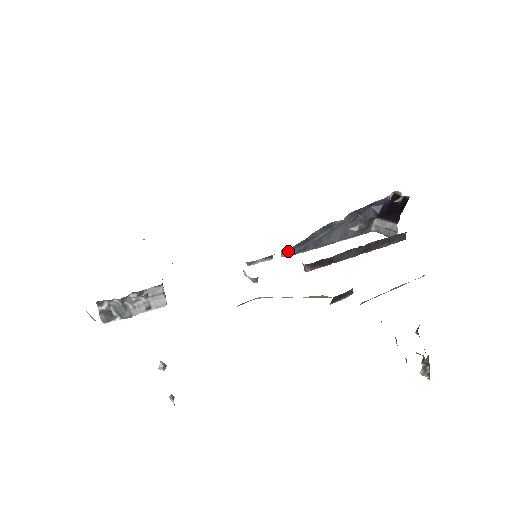
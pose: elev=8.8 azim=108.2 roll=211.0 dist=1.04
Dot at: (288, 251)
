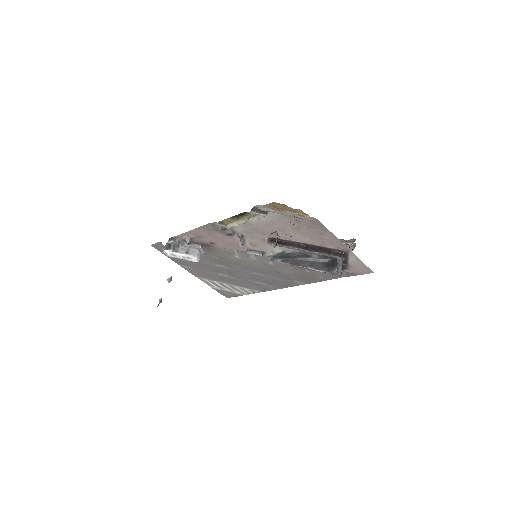
Dot at: (274, 257)
